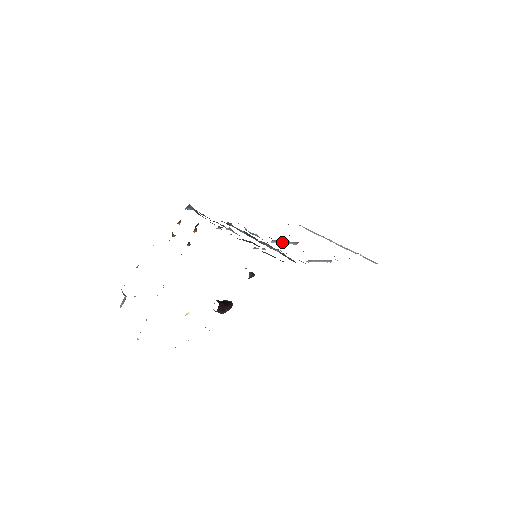
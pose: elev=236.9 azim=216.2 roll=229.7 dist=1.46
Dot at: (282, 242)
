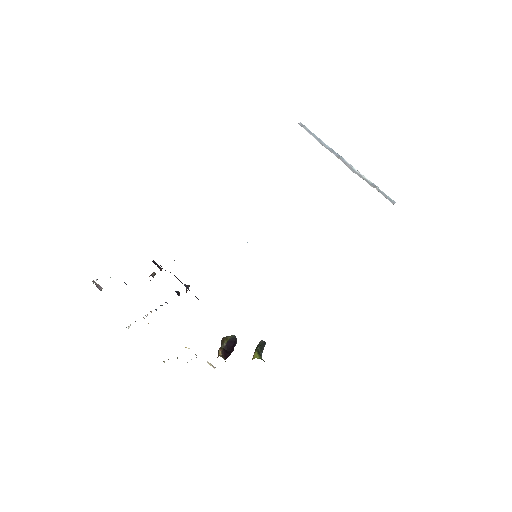
Dot at: occluded
